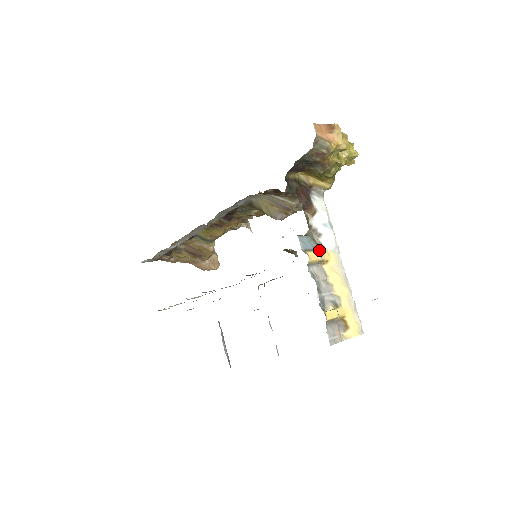
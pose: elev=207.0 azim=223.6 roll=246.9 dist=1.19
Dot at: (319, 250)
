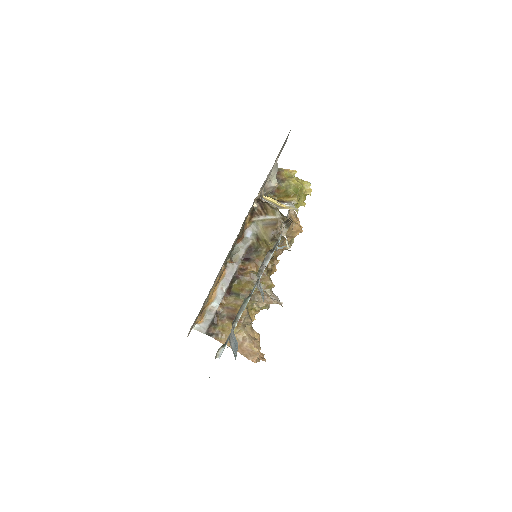
Dot at: occluded
